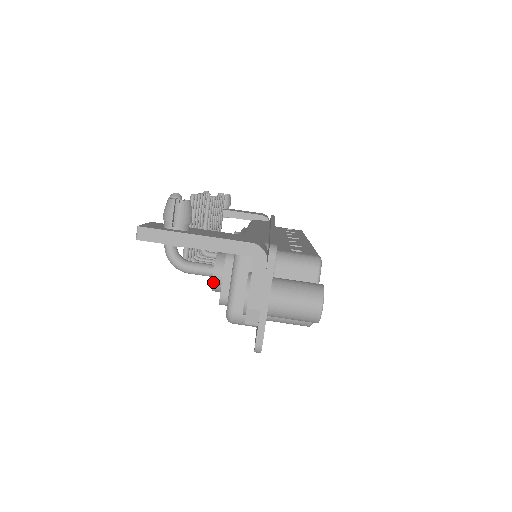
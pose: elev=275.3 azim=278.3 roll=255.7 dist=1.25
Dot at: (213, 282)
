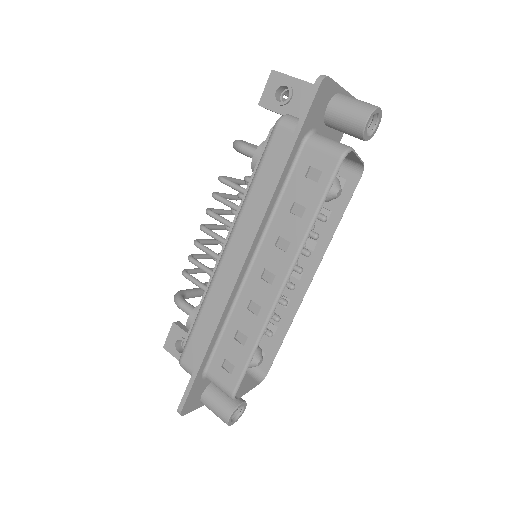
Dot at: occluded
